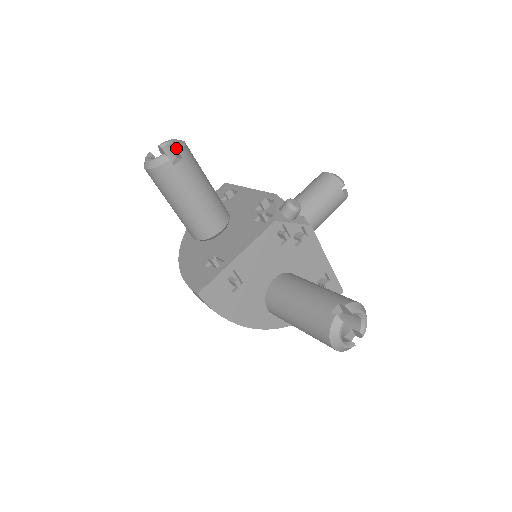
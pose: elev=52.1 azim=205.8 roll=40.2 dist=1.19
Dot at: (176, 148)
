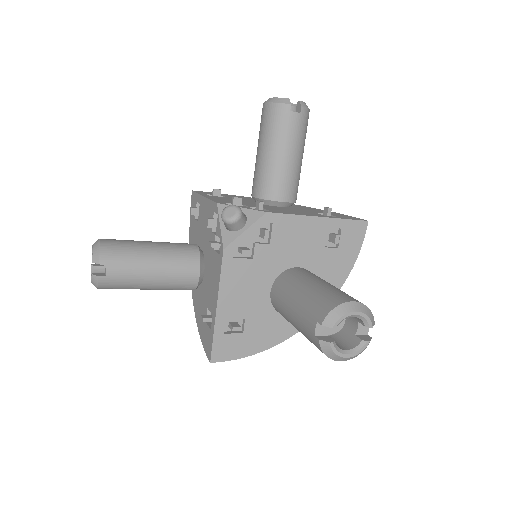
Dot at: (94, 261)
